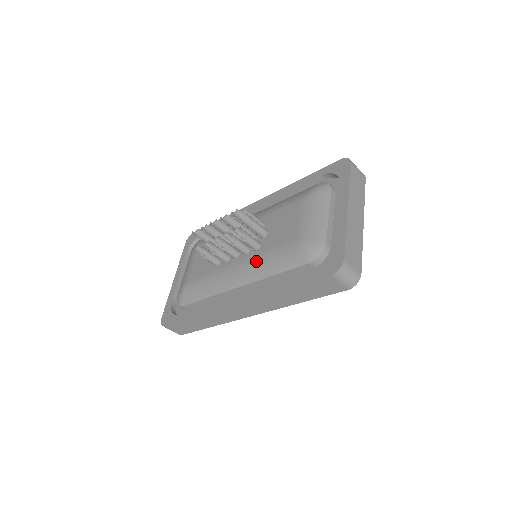
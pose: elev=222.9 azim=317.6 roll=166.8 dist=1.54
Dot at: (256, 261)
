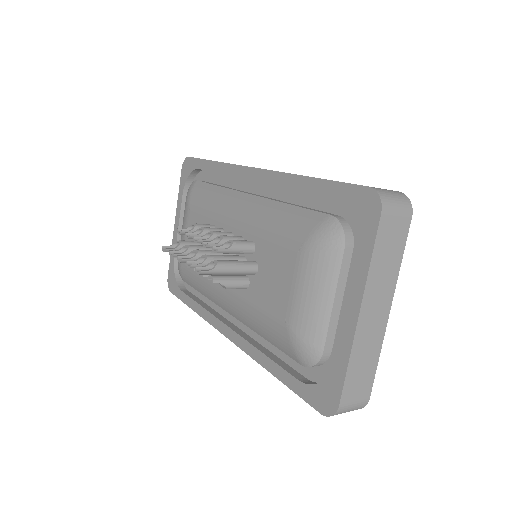
Dot at: (244, 307)
